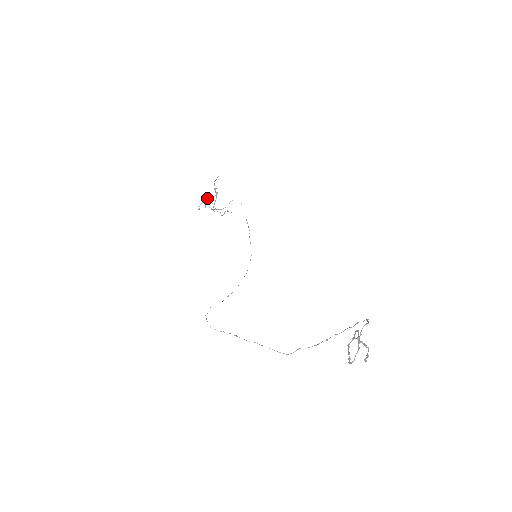
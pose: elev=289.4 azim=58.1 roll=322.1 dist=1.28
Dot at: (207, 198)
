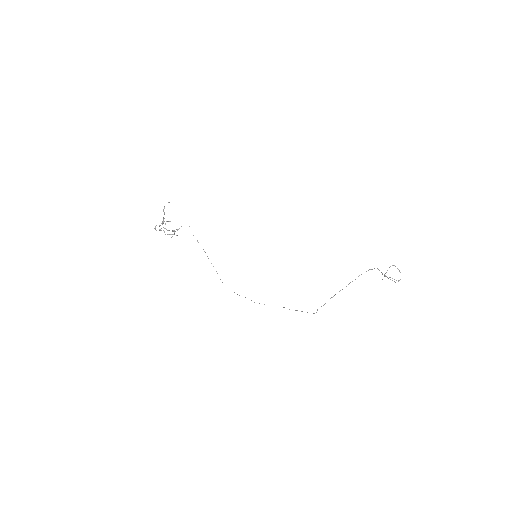
Dot at: (164, 221)
